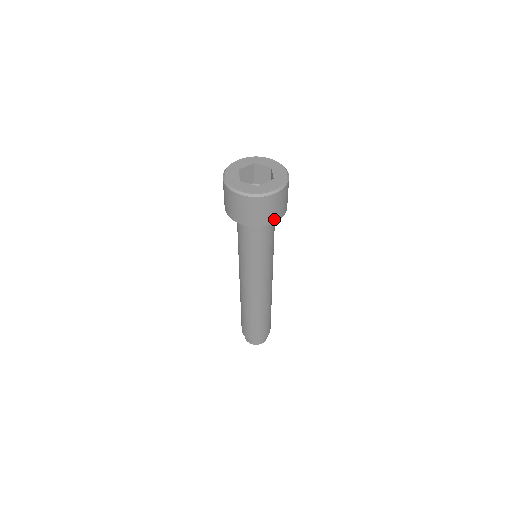
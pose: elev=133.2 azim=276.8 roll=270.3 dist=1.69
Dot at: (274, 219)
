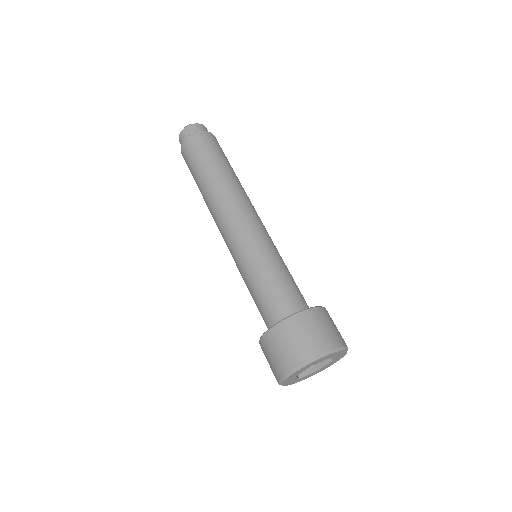
Dot at: occluded
